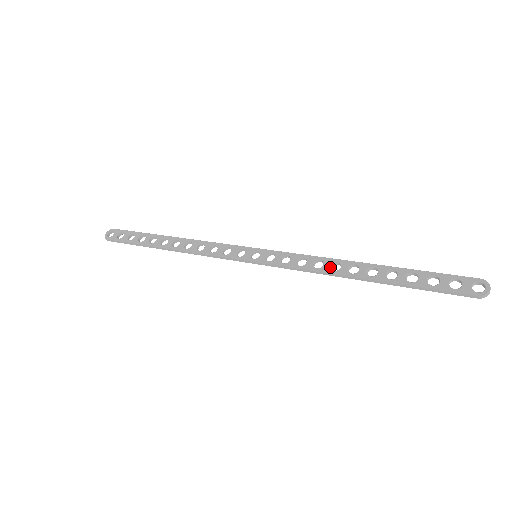
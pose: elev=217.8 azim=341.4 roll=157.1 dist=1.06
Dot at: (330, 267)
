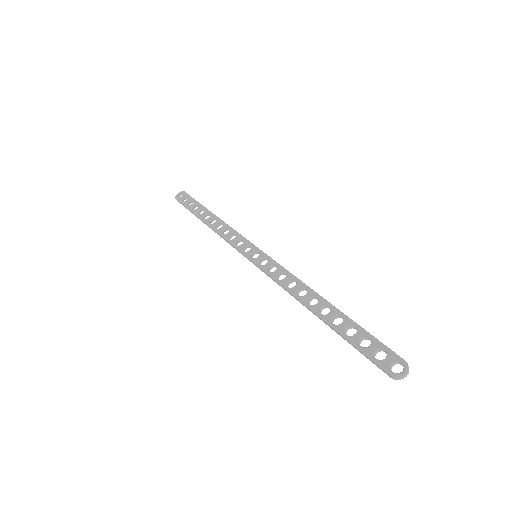
Dot at: (298, 291)
